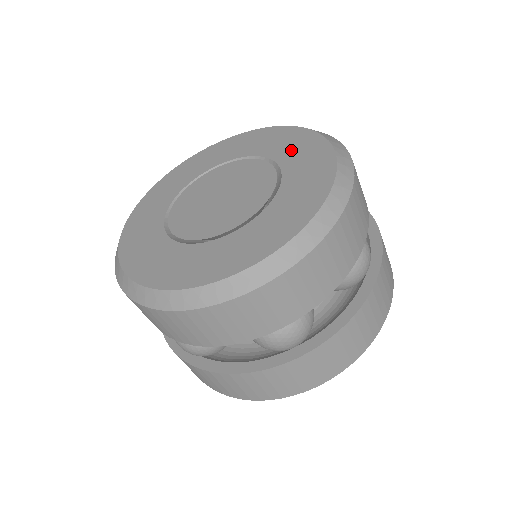
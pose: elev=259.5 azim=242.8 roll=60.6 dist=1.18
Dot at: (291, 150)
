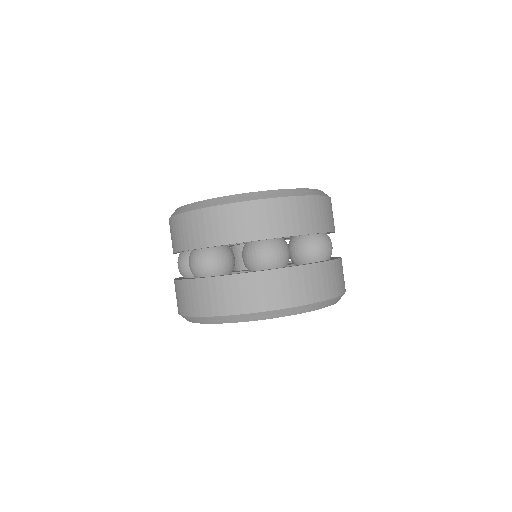
Dot at: occluded
